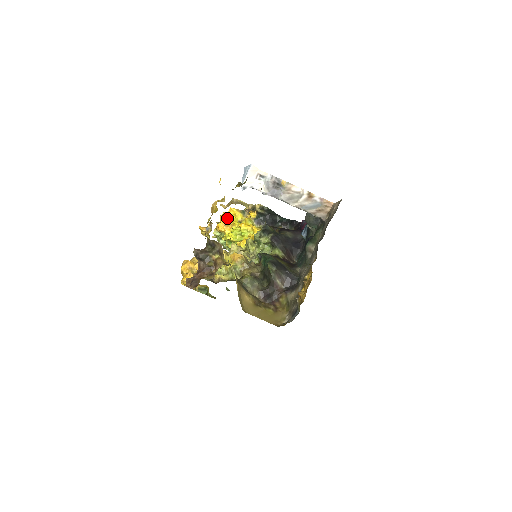
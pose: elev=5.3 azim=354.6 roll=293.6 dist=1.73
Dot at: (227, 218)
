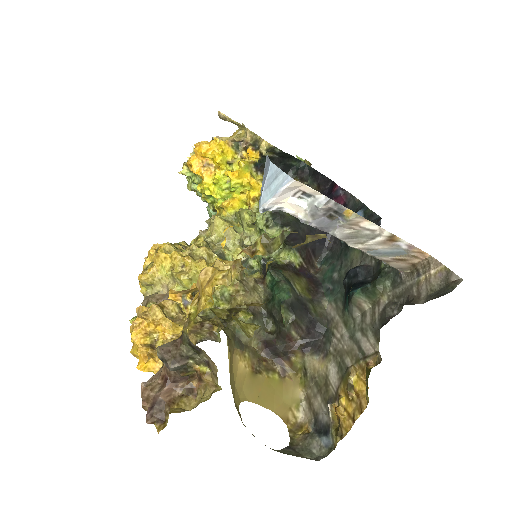
Dot at: (208, 156)
